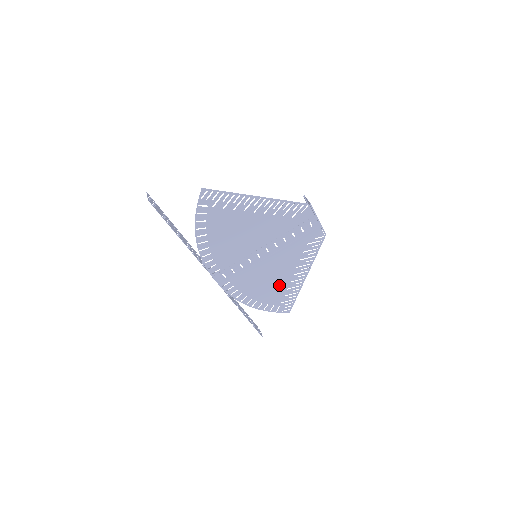
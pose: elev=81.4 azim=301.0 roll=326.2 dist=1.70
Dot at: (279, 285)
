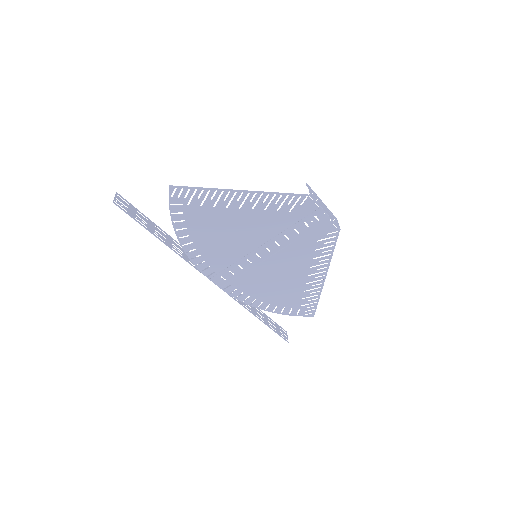
Dot at: (293, 287)
